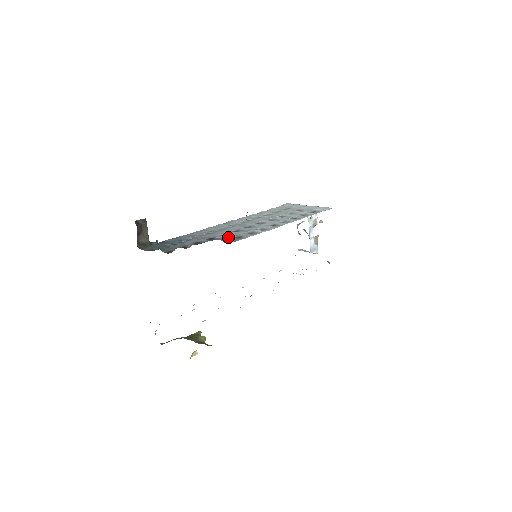
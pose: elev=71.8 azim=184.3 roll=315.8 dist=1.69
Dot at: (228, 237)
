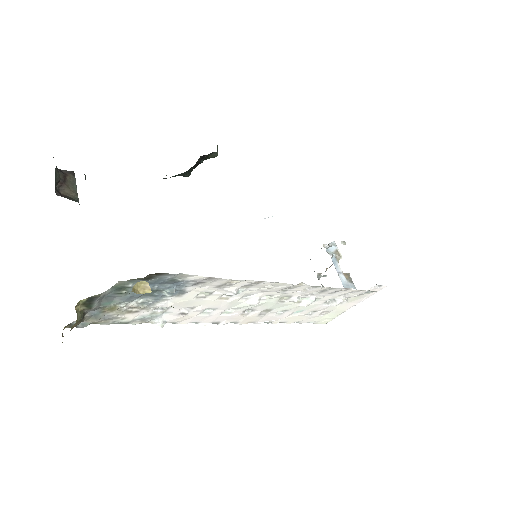
Dot at: occluded
